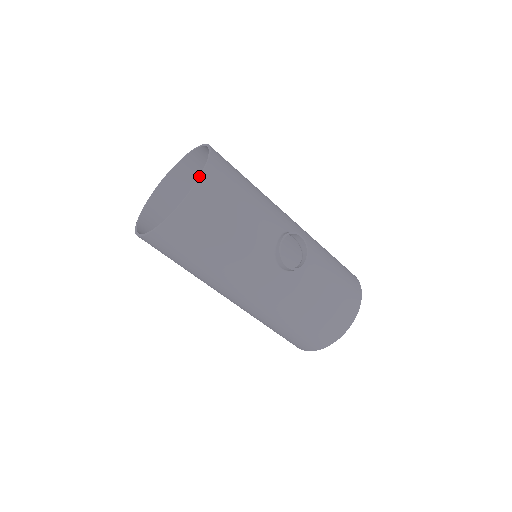
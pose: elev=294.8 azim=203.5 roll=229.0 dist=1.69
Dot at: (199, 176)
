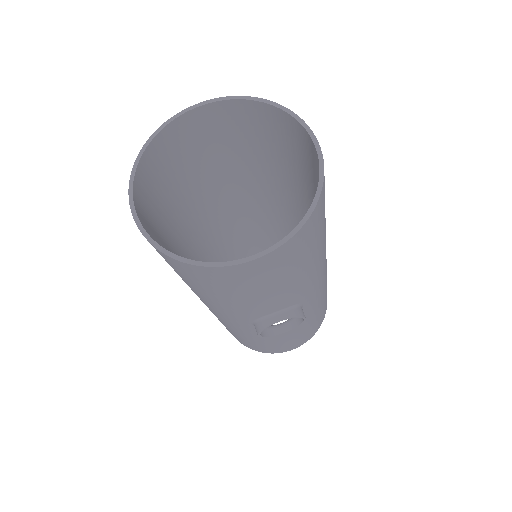
Dot at: (254, 255)
